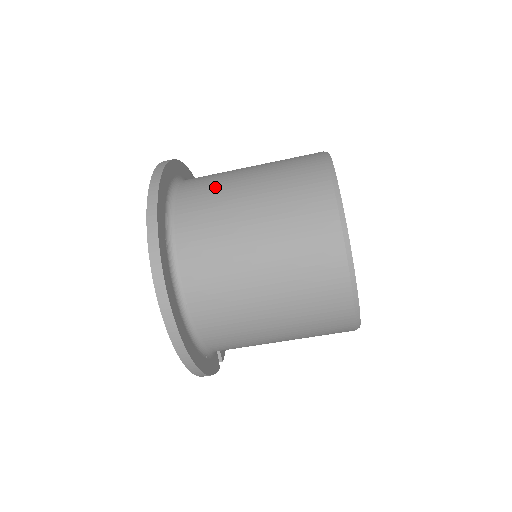
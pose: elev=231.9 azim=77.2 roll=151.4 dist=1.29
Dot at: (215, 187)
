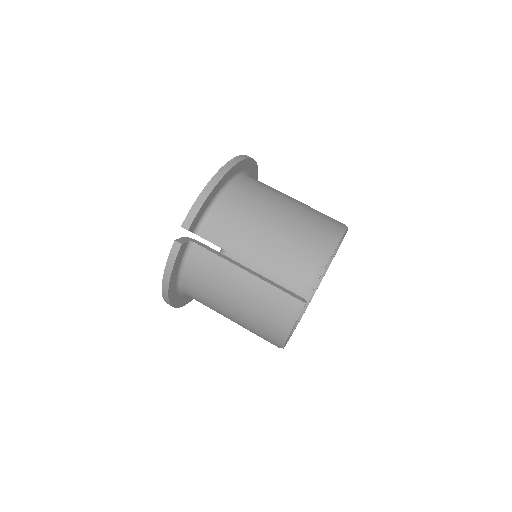
Dot at: occluded
